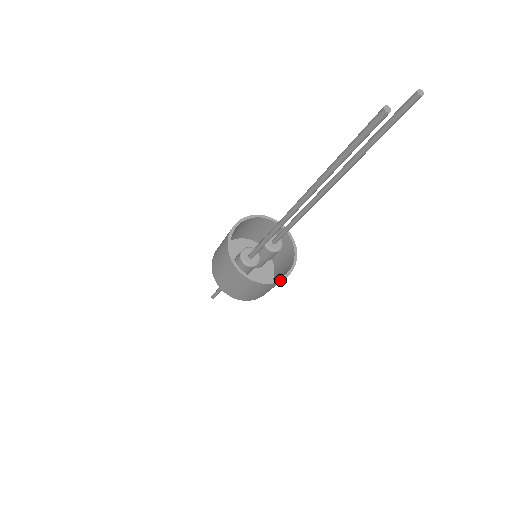
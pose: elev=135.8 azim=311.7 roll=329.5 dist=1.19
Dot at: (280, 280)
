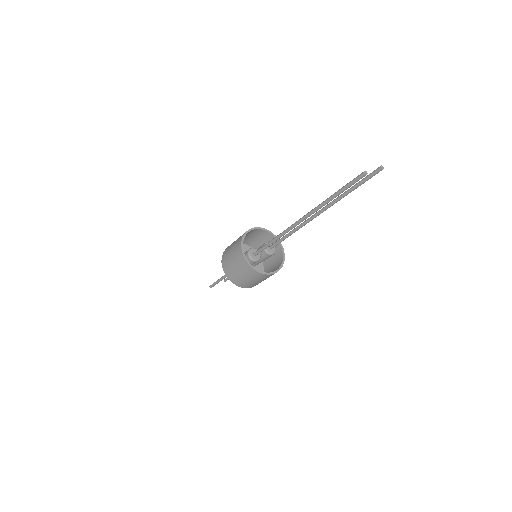
Dot at: (272, 273)
